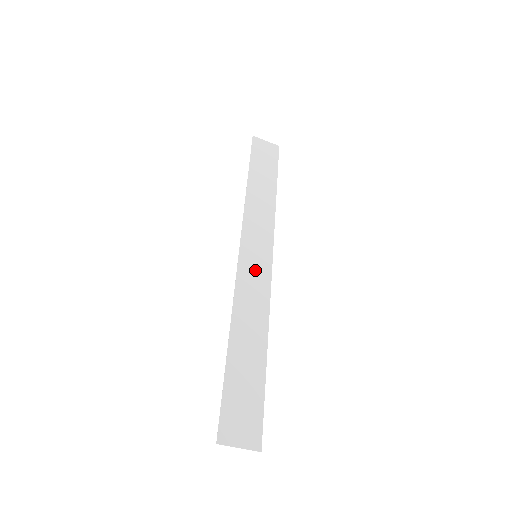
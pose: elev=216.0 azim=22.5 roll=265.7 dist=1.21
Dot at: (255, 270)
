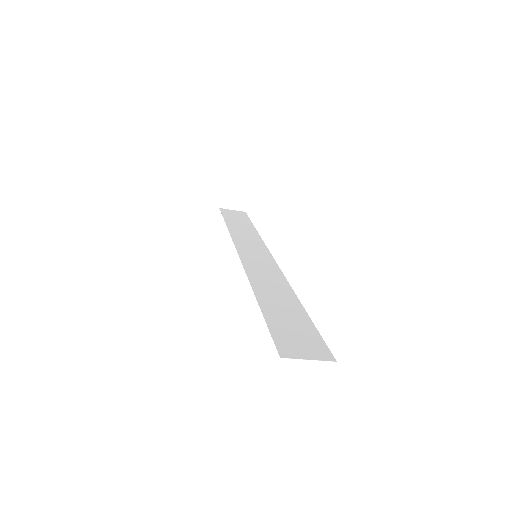
Dot at: (259, 262)
